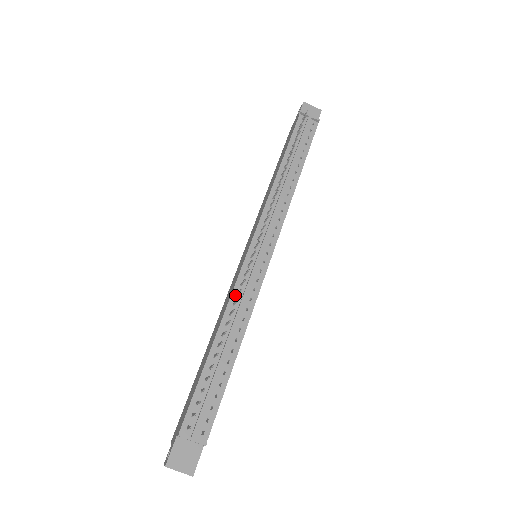
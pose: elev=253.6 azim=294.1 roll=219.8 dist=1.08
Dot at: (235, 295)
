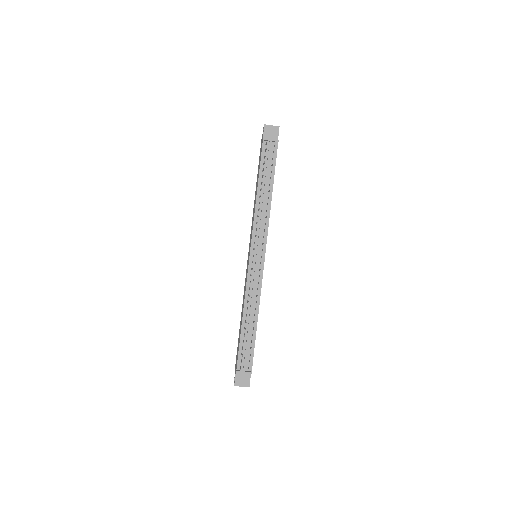
Dot at: (248, 289)
